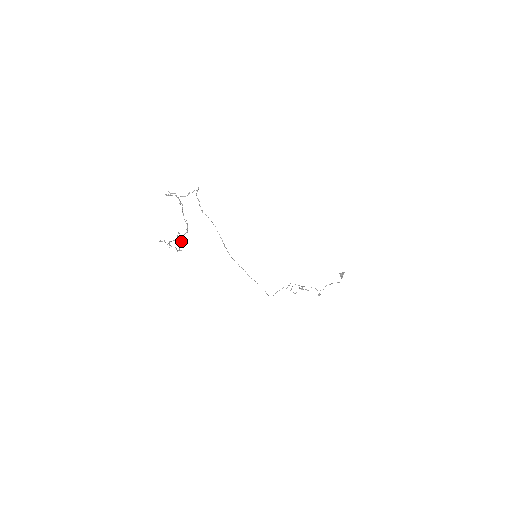
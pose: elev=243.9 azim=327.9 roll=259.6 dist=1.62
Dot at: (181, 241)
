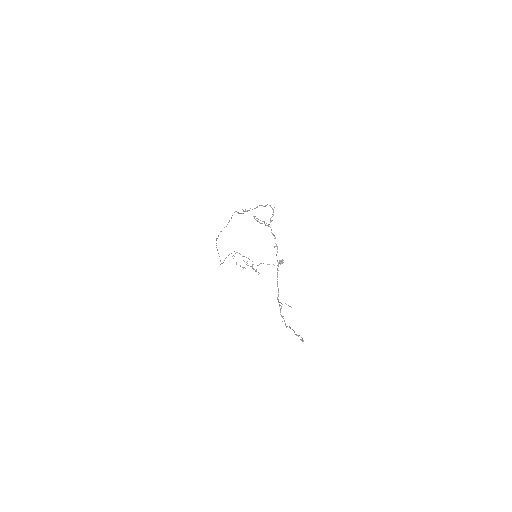
Dot at: (280, 305)
